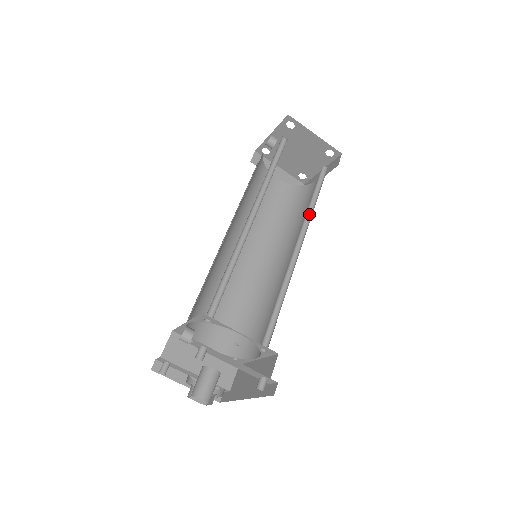
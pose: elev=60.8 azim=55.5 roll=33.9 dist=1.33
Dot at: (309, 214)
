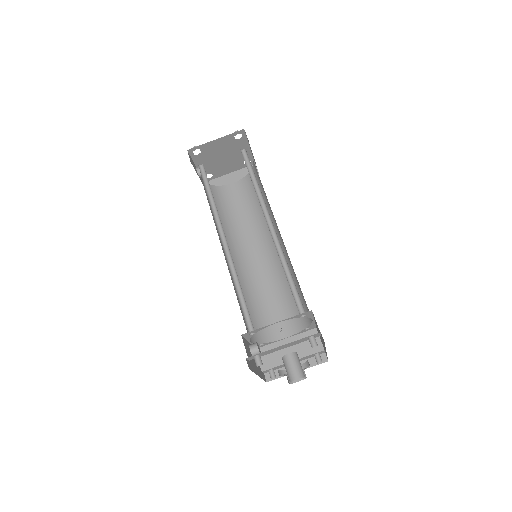
Dot at: (260, 194)
